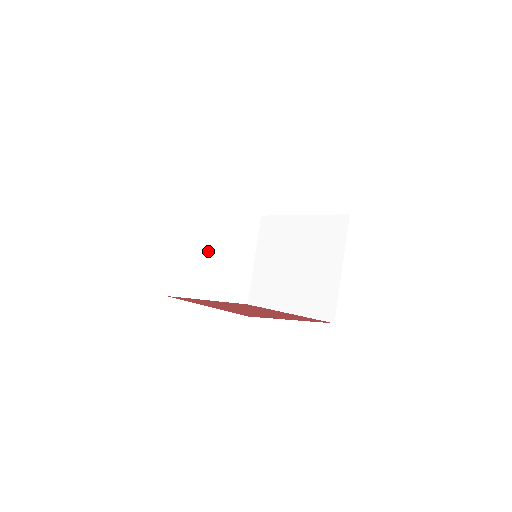
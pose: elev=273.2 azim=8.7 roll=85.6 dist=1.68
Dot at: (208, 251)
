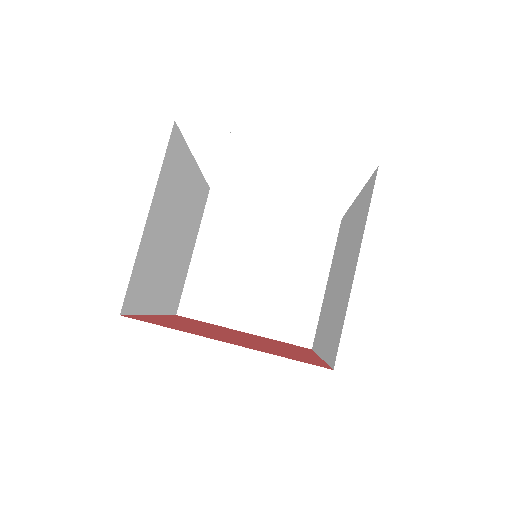
Dot at: (244, 263)
